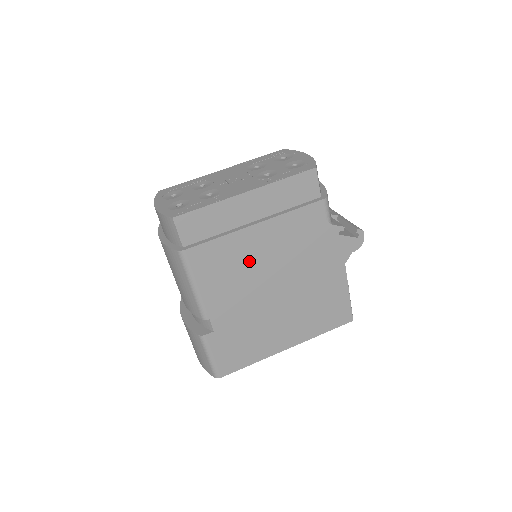
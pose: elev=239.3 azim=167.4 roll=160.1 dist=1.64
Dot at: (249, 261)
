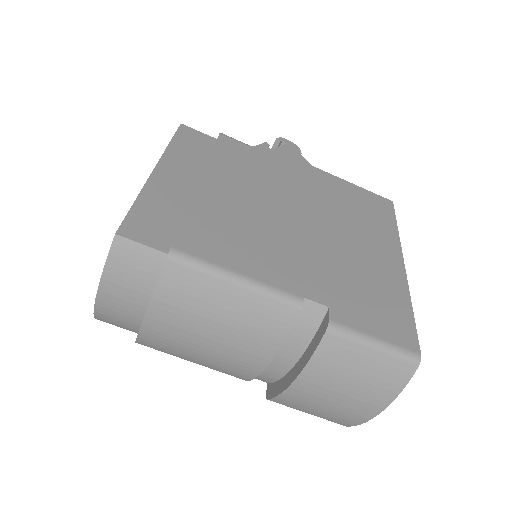
Dot at: (244, 214)
